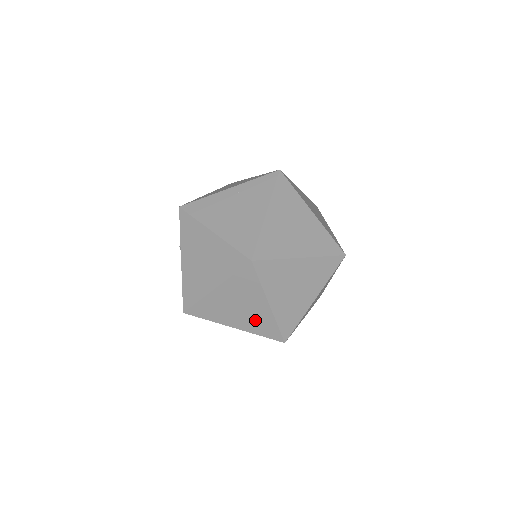
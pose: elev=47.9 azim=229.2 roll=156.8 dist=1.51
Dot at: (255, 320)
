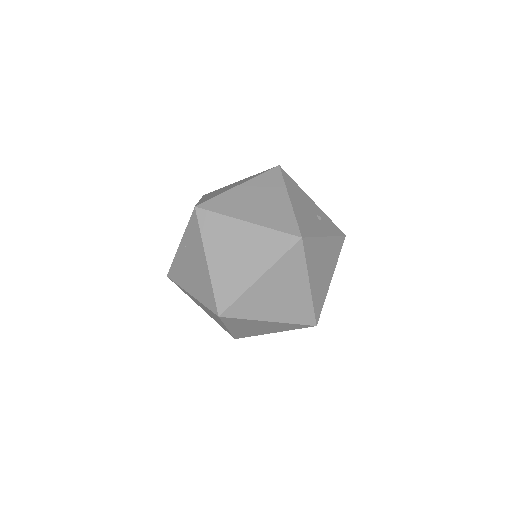
Dot at: (277, 327)
